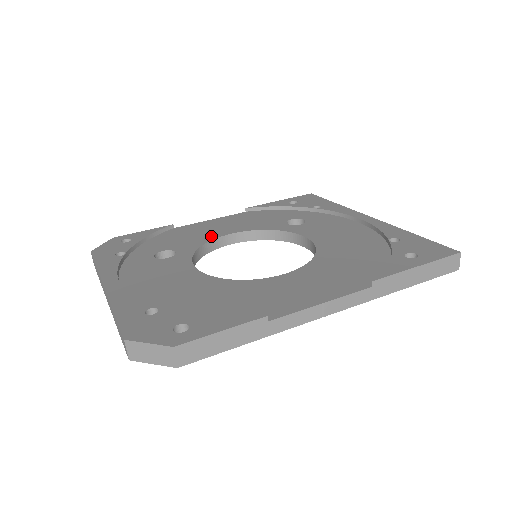
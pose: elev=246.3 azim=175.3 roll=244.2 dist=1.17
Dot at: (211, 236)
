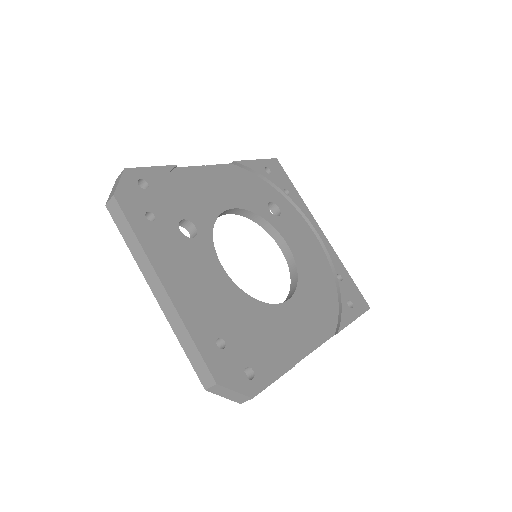
Dot at: (217, 206)
